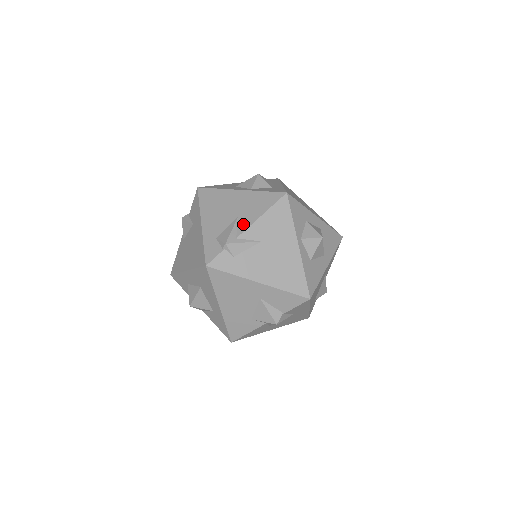
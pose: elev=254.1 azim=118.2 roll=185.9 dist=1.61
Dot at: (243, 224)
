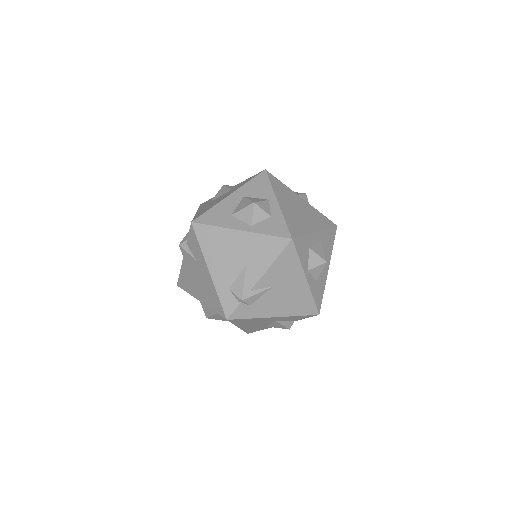
Dot at: (253, 275)
